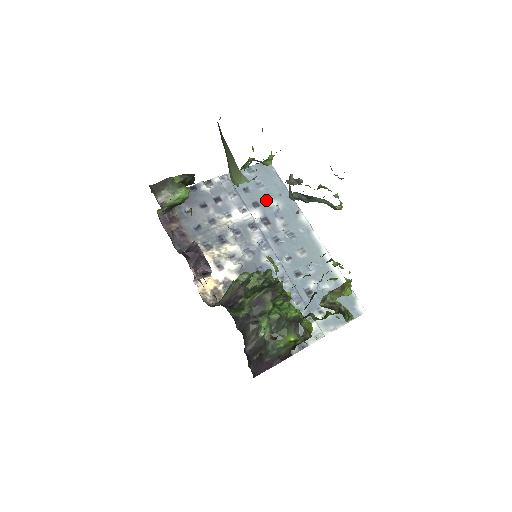
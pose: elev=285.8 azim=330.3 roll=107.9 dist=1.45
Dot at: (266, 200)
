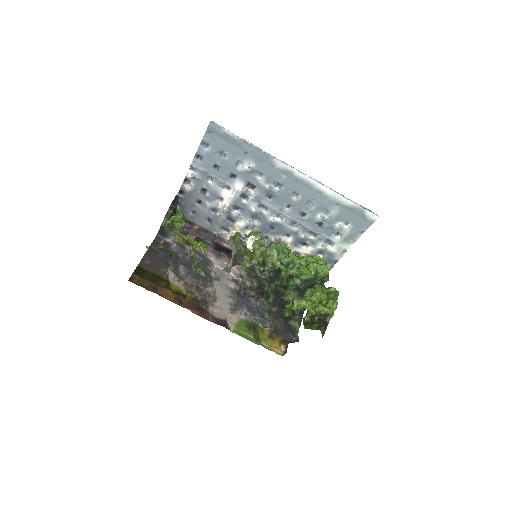
Dot at: (238, 166)
